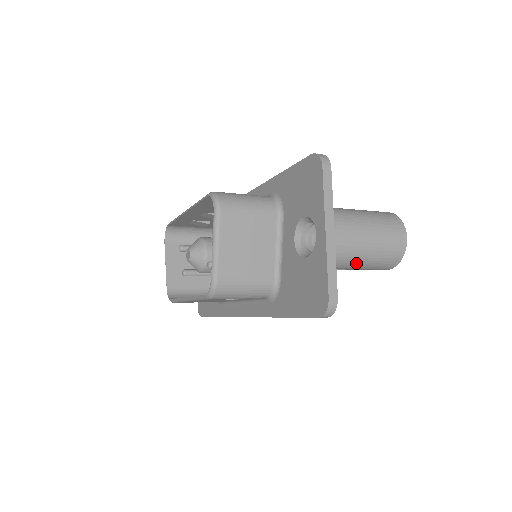
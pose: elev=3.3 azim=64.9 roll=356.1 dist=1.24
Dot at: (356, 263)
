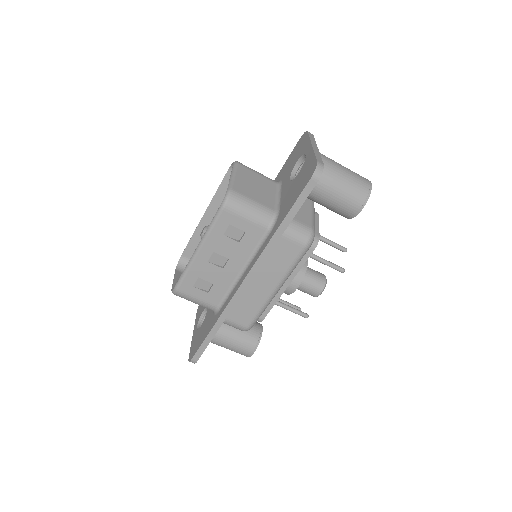
Dot at: (336, 181)
